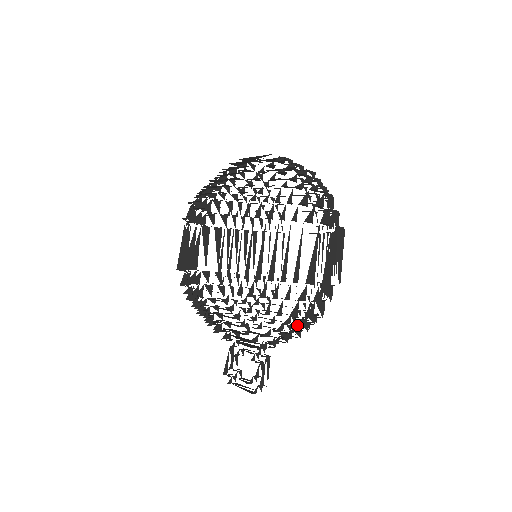
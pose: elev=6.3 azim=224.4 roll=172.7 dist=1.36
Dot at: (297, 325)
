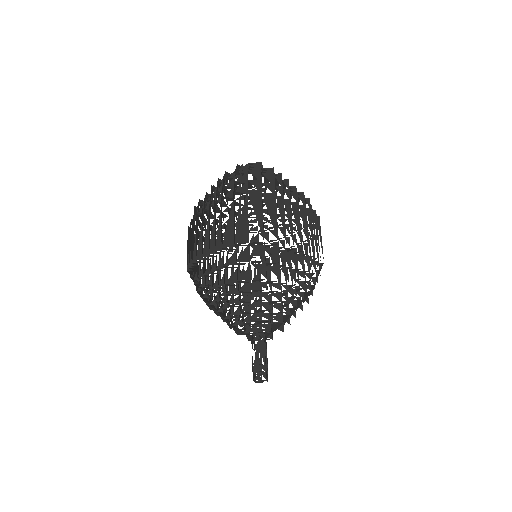
Dot at: (239, 291)
